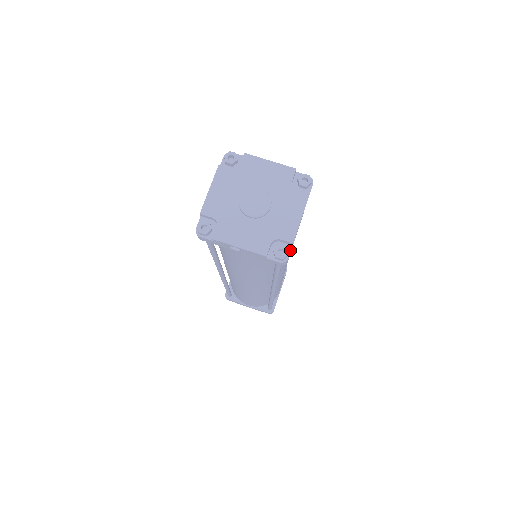
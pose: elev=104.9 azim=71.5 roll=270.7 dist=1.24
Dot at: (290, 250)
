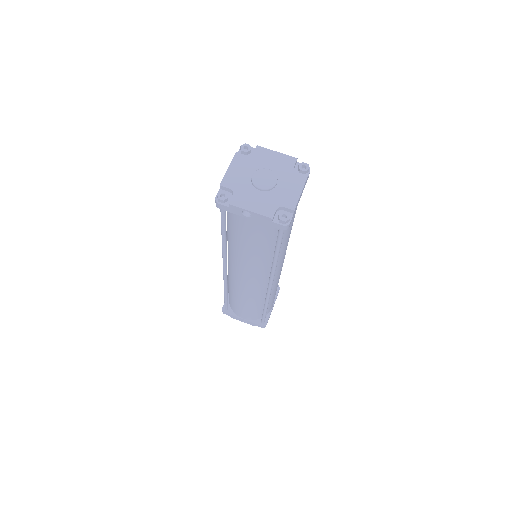
Dot at: (291, 217)
